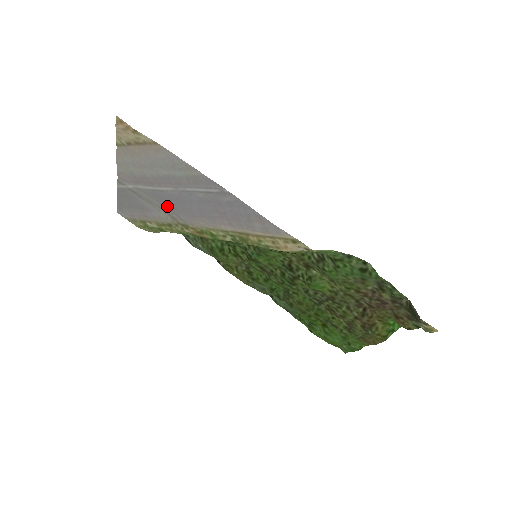
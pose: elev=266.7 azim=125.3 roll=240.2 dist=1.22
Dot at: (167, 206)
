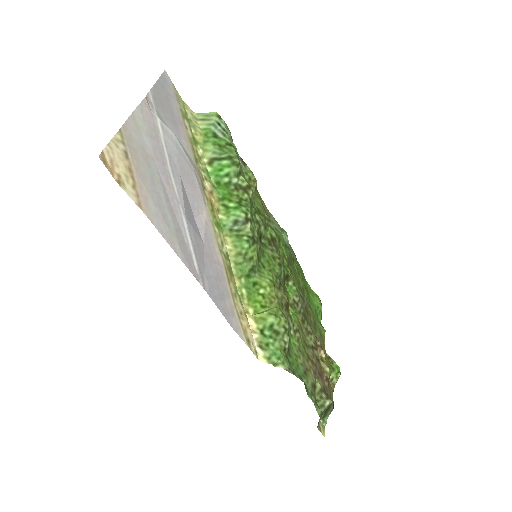
Dot at: (187, 165)
